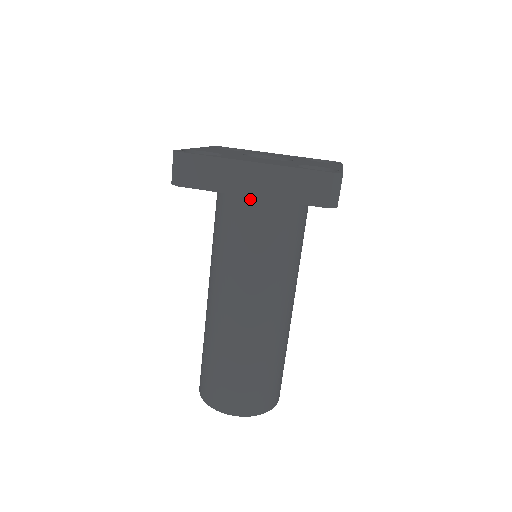
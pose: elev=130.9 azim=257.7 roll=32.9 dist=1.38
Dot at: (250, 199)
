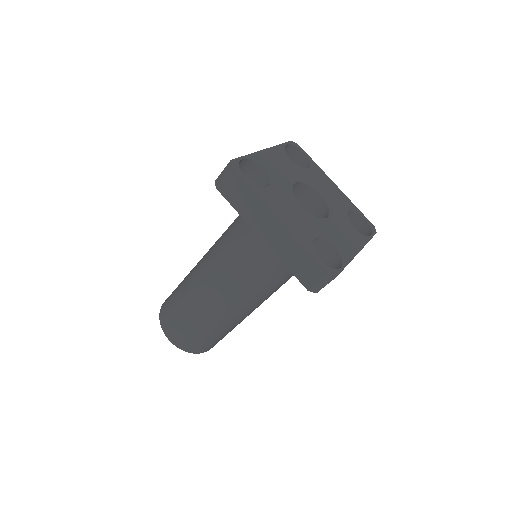
Dot at: occluded
